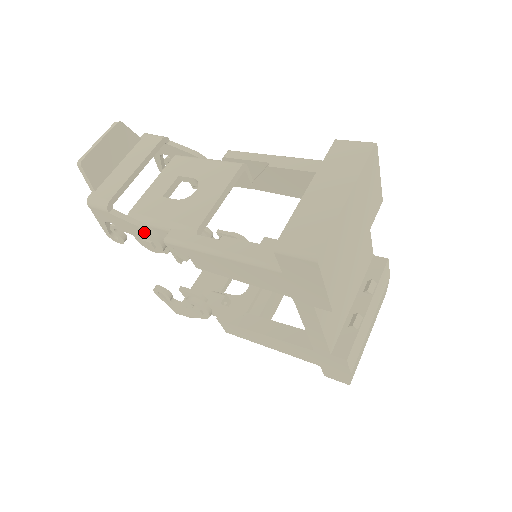
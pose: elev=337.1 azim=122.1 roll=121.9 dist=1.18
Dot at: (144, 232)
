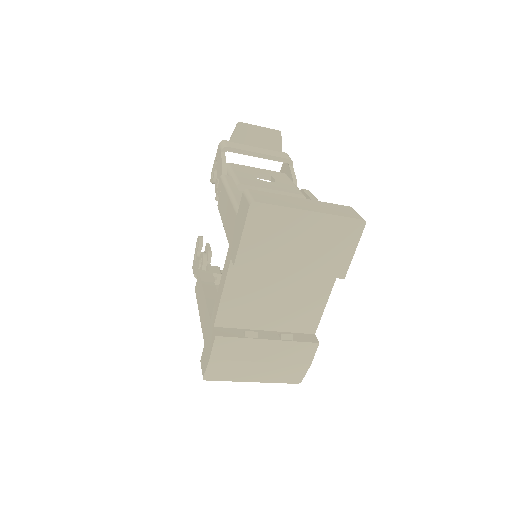
Dot at: (222, 173)
